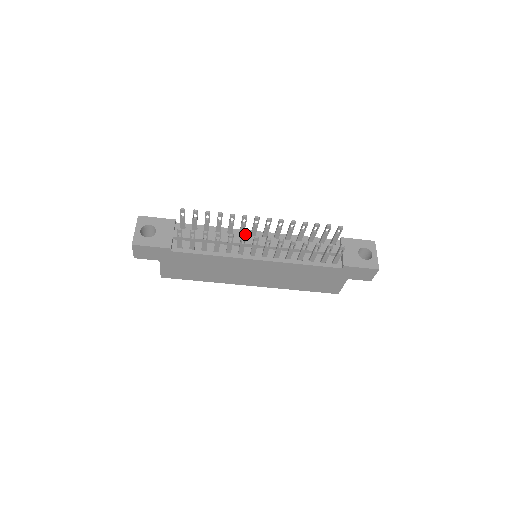
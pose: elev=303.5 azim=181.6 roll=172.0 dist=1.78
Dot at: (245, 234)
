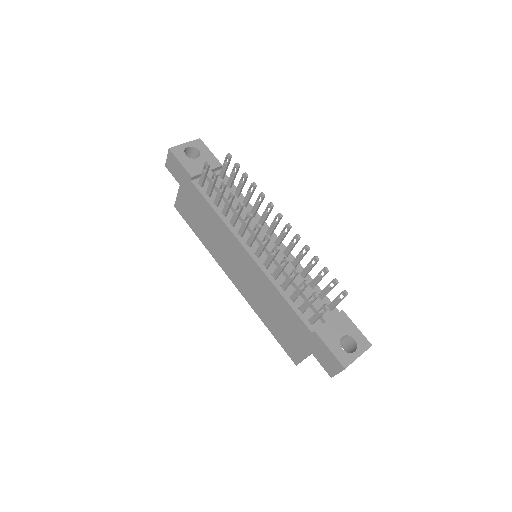
Dot at: (263, 227)
